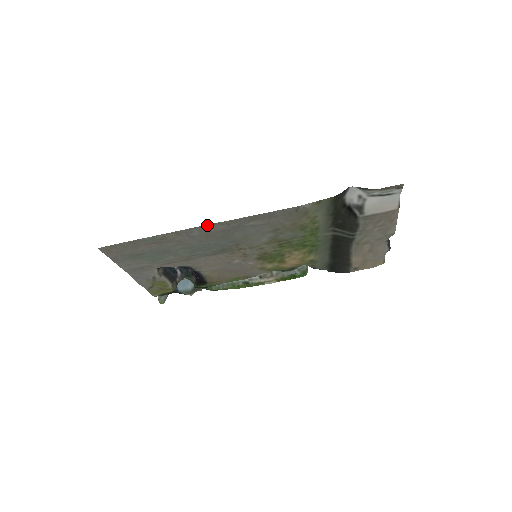
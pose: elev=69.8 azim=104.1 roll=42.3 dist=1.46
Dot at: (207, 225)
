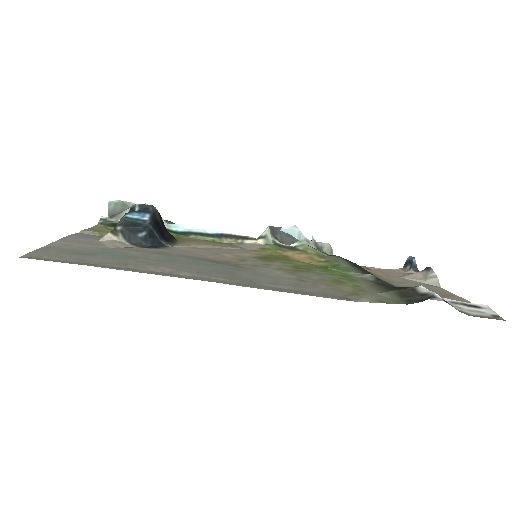
Dot at: (207, 280)
